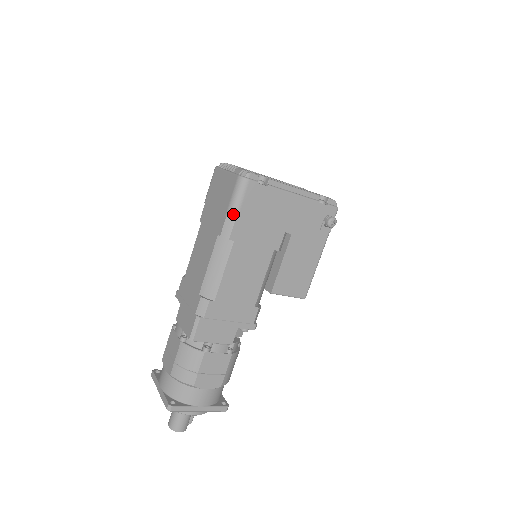
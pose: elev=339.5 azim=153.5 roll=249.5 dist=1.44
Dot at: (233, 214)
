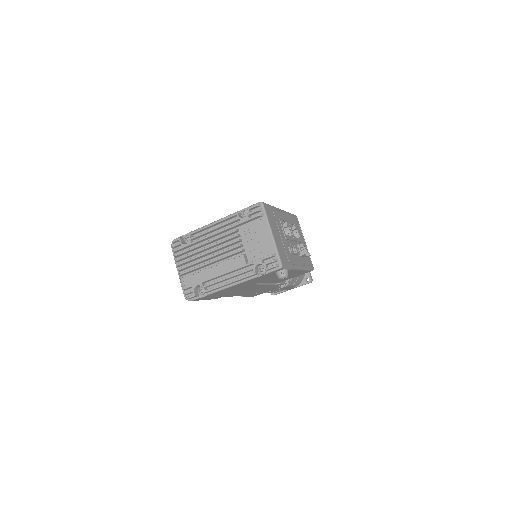
Dot at: occluded
